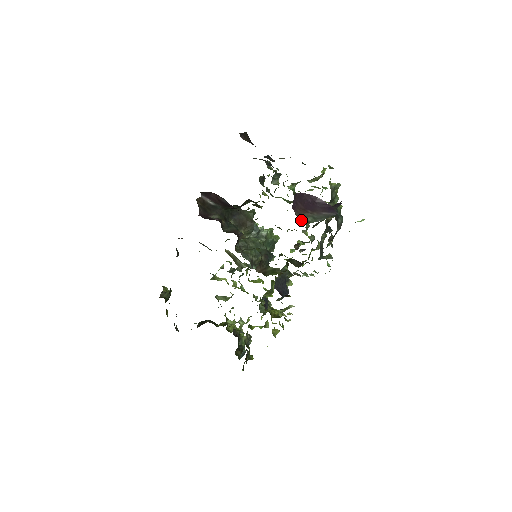
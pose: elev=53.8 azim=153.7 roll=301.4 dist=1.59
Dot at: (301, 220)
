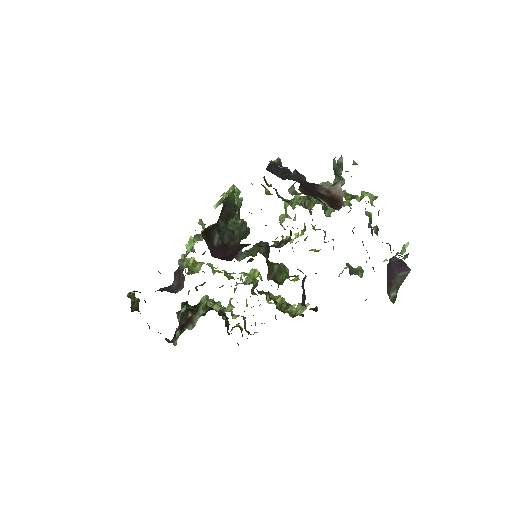
Dot at: (392, 300)
